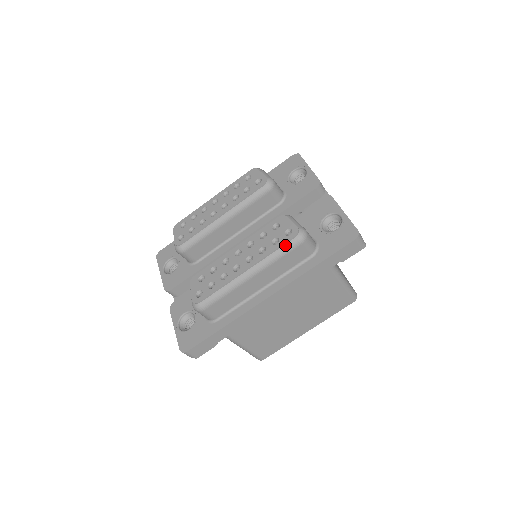
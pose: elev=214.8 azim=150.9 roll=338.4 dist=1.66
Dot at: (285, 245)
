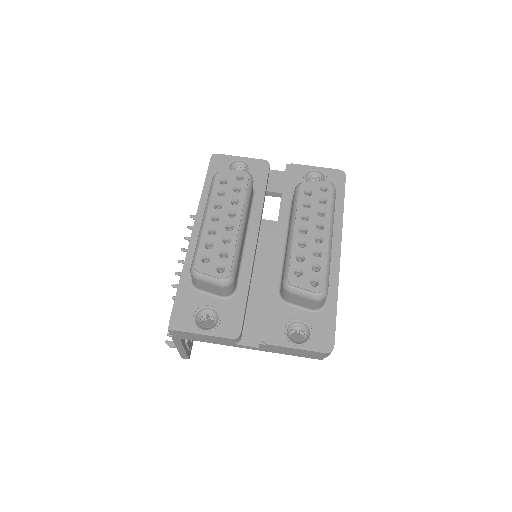
Dot at: (332, 198)
